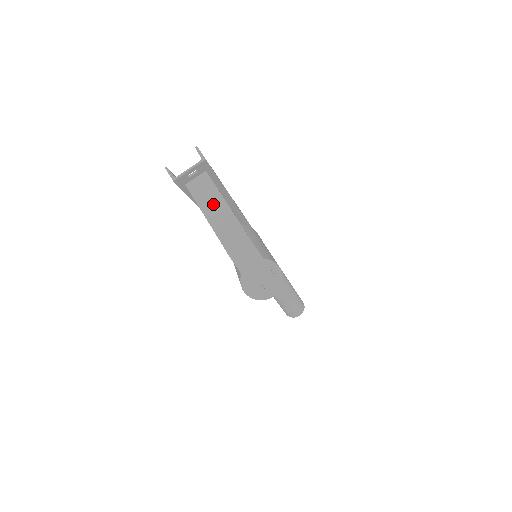
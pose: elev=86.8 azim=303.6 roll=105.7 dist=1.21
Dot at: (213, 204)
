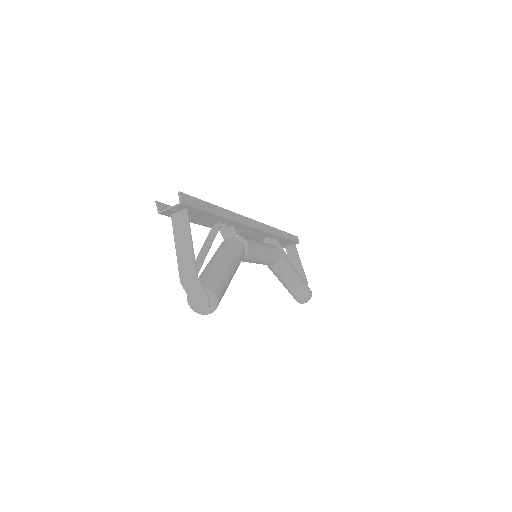
Dot at: (183, 236)
